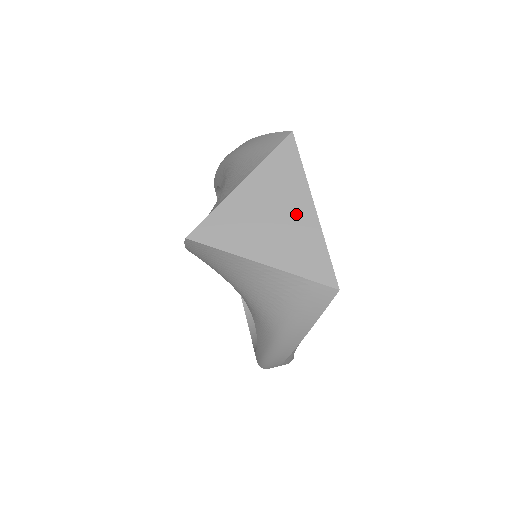
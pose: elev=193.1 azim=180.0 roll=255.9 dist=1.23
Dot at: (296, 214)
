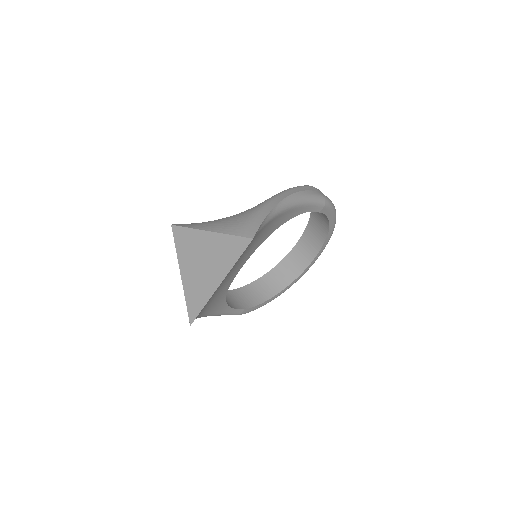
Dot at: (211, 276)
